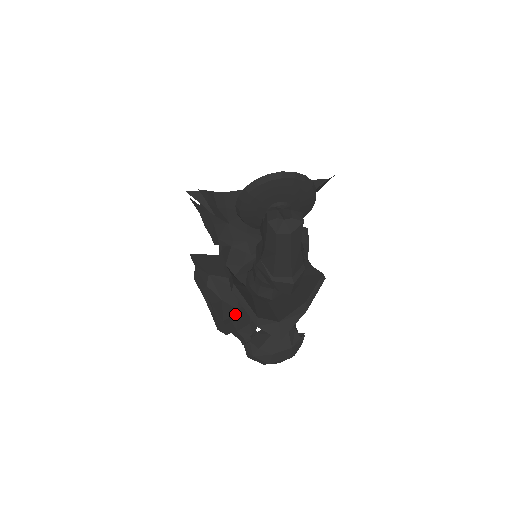
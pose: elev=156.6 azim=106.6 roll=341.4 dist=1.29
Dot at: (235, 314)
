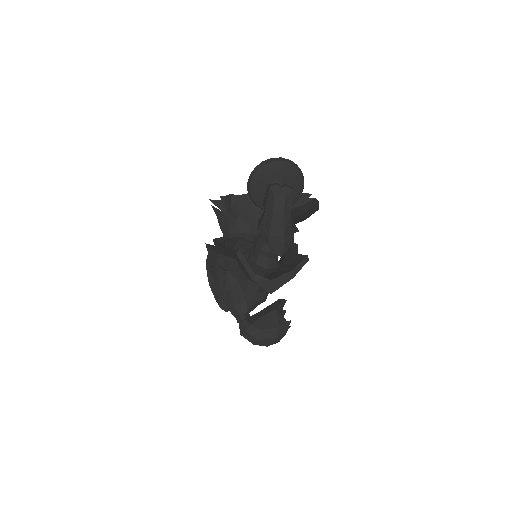
Dot at: (236, 286)
